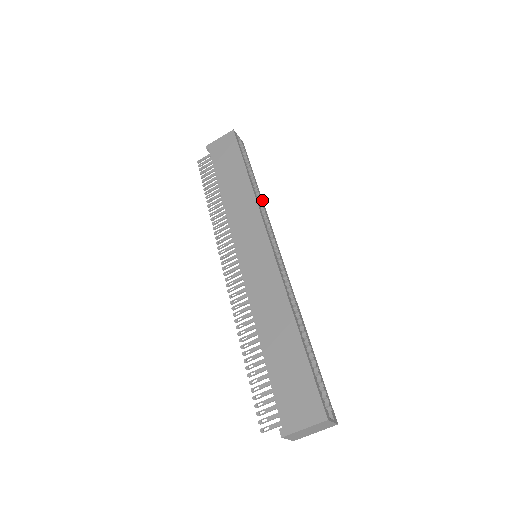
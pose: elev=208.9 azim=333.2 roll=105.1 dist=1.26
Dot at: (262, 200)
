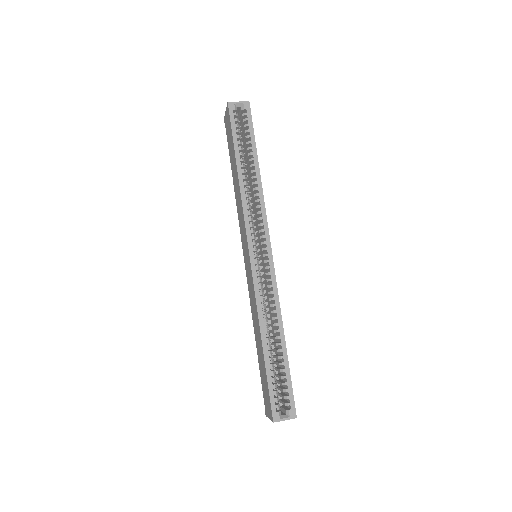
Dot at: (260, 186)
